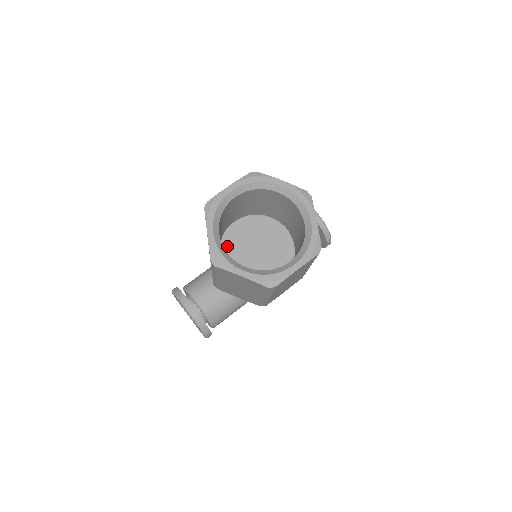
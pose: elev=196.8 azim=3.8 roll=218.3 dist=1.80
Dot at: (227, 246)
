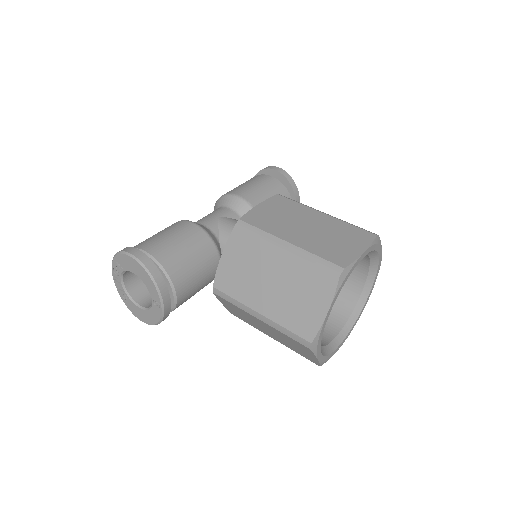
Dot at: occluded
